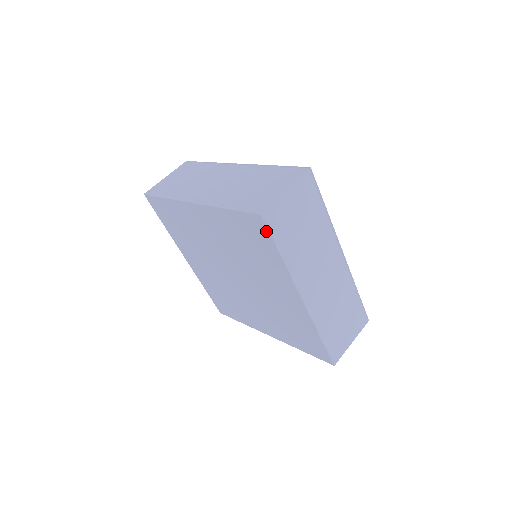
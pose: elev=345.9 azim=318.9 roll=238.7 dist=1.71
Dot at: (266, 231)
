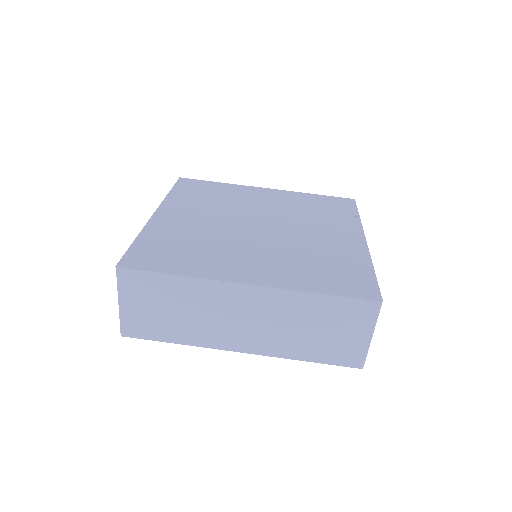
Dot at: (144, 337)
